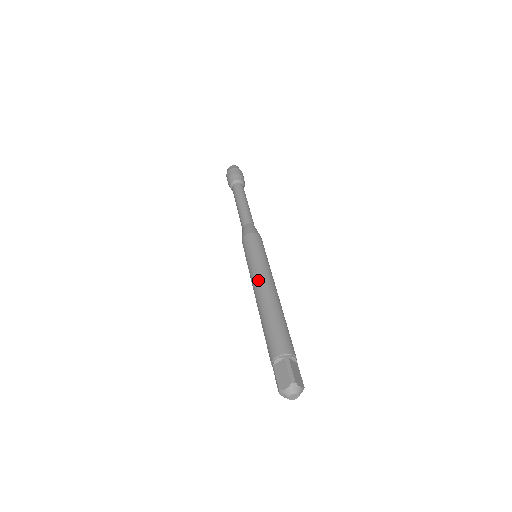
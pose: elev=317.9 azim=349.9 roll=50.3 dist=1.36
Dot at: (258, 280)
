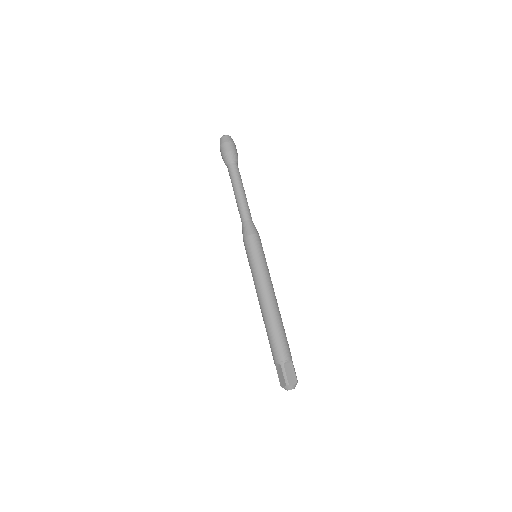
Dot at: (257, 290)
